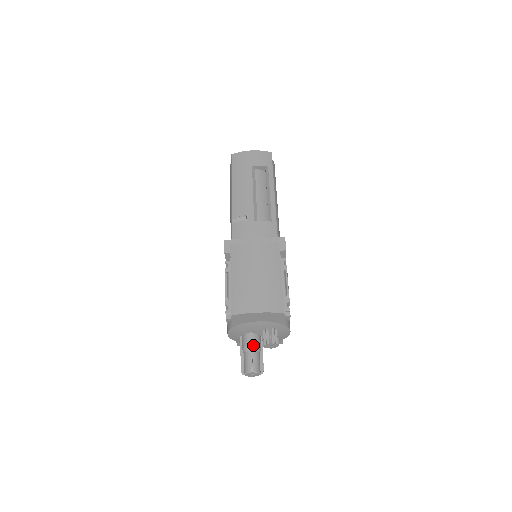
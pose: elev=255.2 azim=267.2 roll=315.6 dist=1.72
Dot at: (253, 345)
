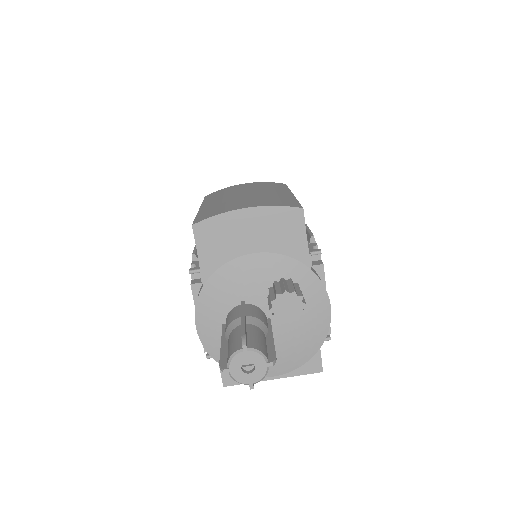
Dot at: (248, 315)
